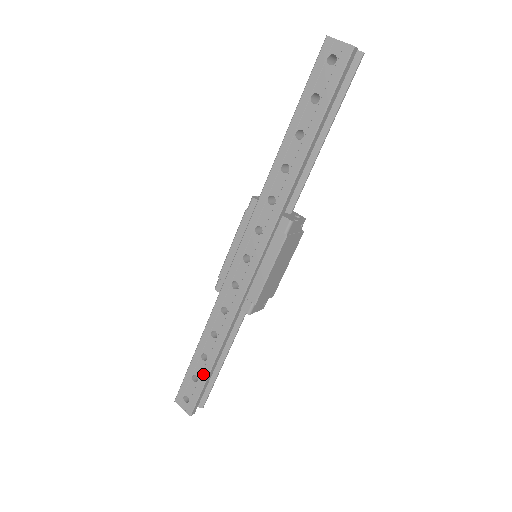
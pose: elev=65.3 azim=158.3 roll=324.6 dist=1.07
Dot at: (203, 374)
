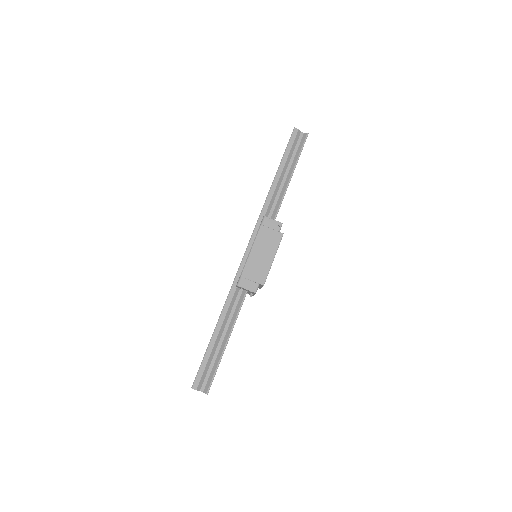
Dot at: (208, 346)
